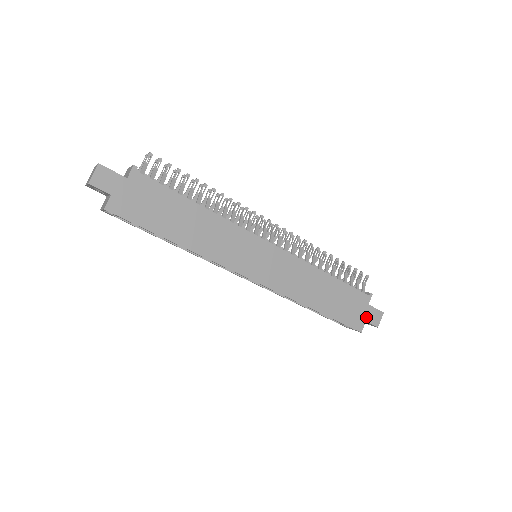
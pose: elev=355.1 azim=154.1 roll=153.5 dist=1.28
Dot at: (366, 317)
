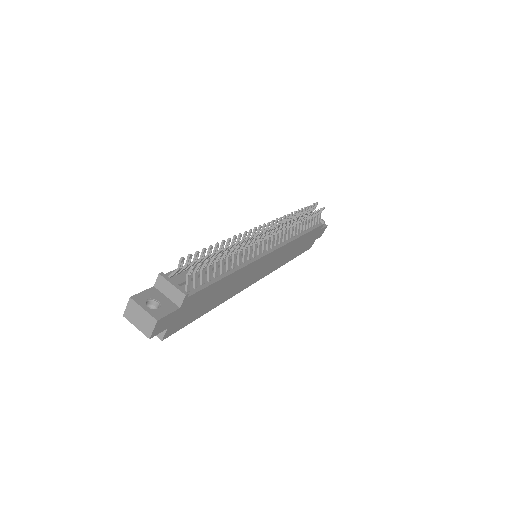
Dot at: (317, 237)
